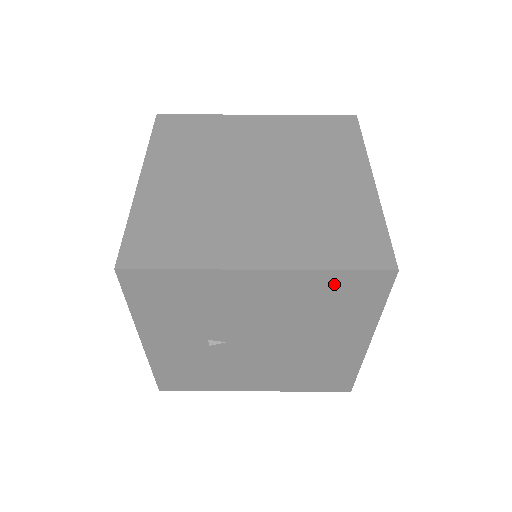
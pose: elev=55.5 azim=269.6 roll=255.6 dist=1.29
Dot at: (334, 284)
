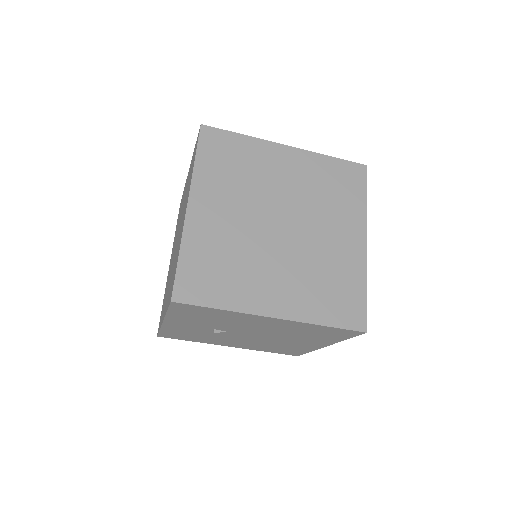
Dot at: (321, 329)
